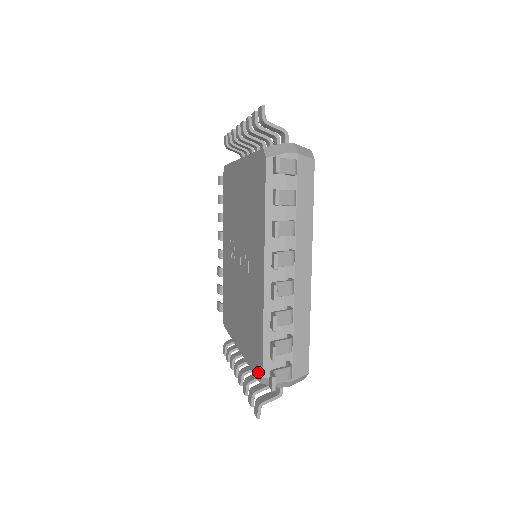
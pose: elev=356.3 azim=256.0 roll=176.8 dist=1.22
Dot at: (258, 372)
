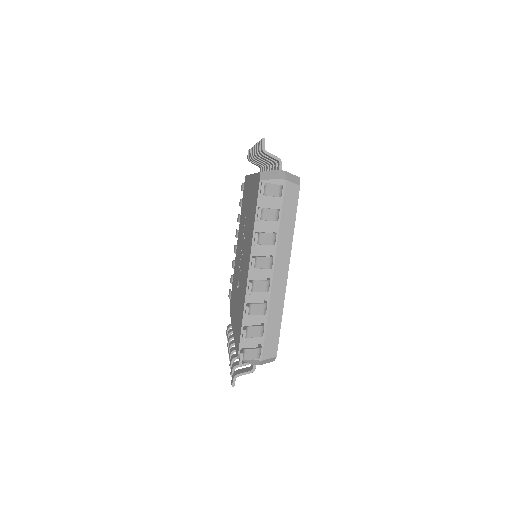
Dot at: (258, 185)
